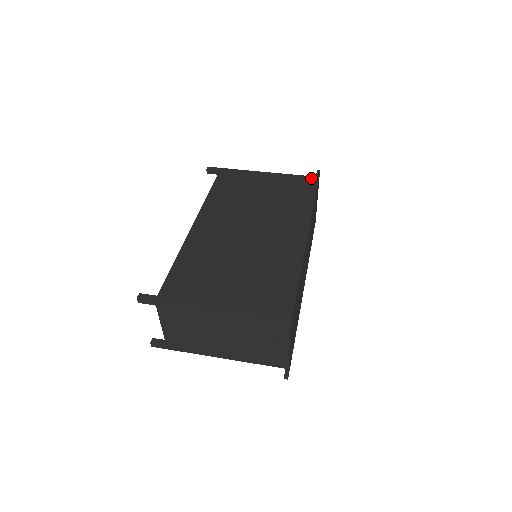
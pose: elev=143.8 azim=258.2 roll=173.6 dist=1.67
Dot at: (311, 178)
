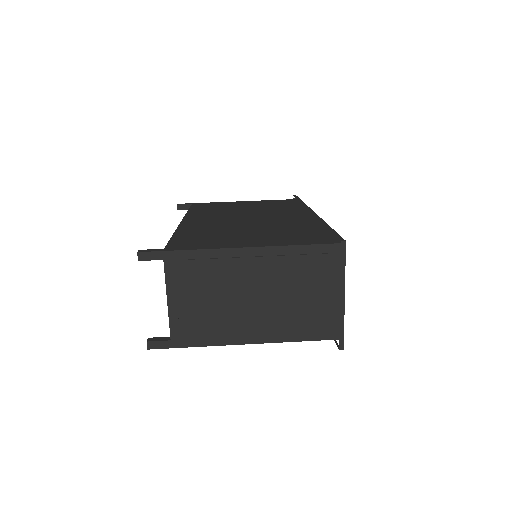
Dot at: (290, 200)
